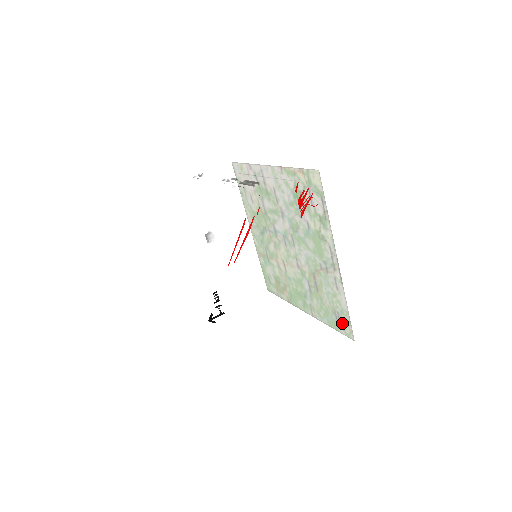
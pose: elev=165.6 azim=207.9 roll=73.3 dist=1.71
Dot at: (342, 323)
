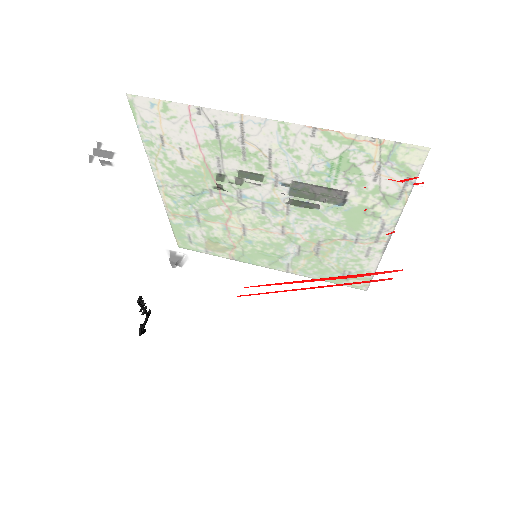
Dot at: occluded
